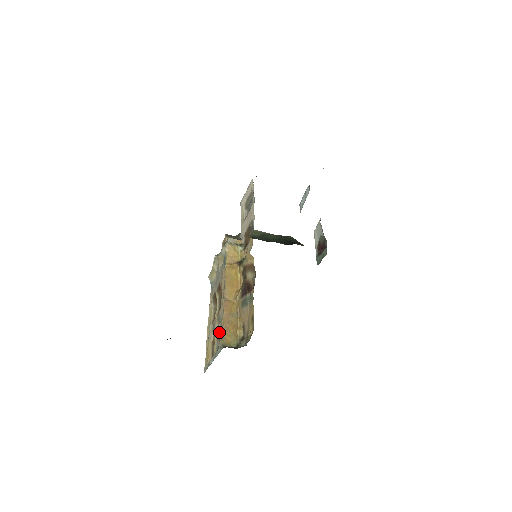
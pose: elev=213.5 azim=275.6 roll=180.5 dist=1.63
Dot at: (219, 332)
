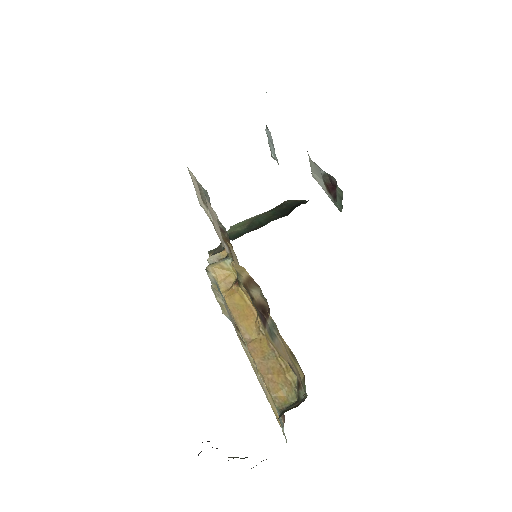
Dot at: occluded
